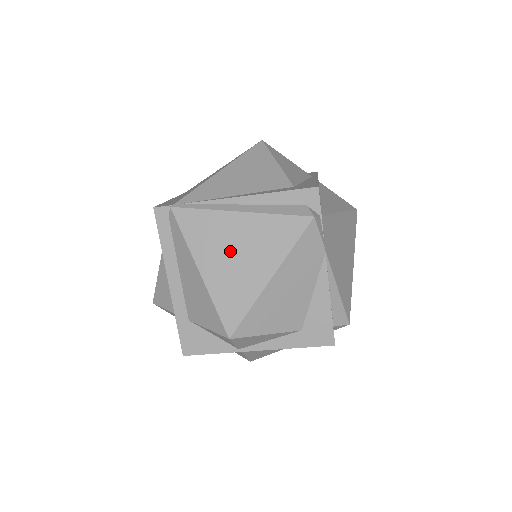
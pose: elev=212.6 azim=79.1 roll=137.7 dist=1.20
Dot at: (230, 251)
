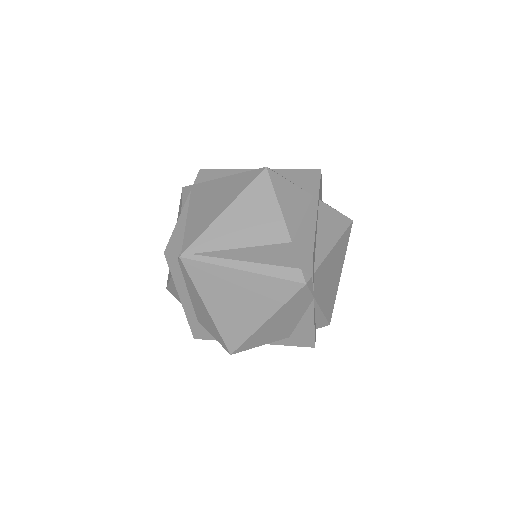
Dot at: (232, 298)
